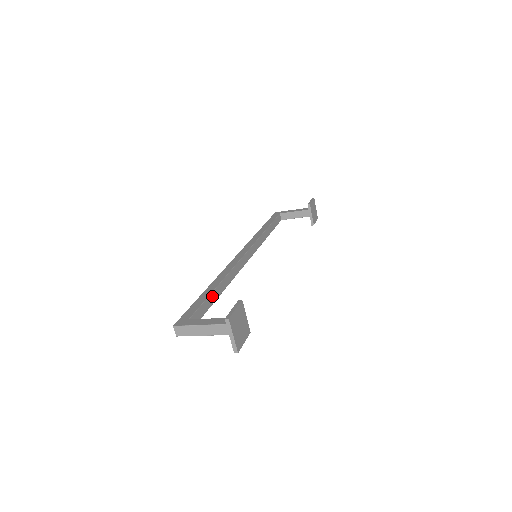
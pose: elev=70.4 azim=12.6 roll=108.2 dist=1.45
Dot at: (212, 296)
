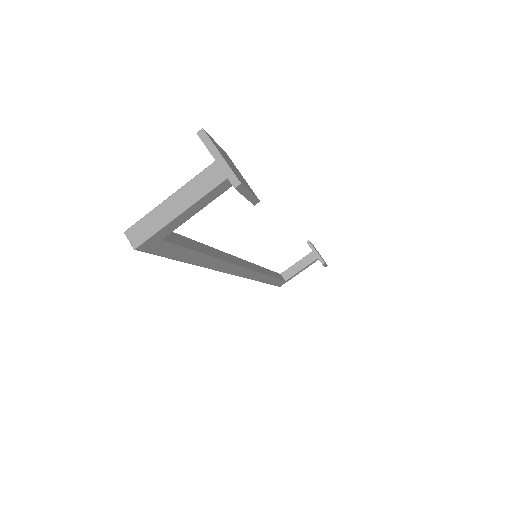
Dot at: (194, 244)
